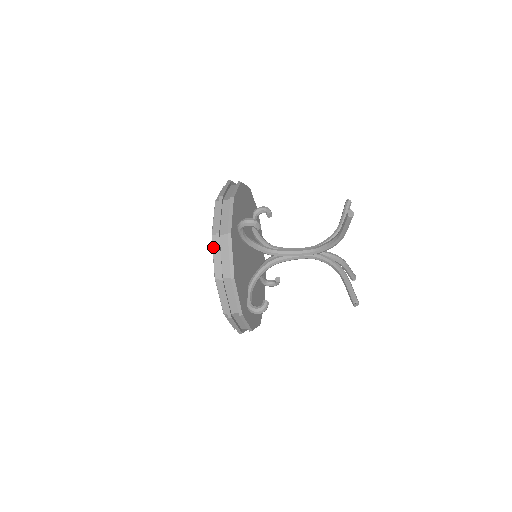
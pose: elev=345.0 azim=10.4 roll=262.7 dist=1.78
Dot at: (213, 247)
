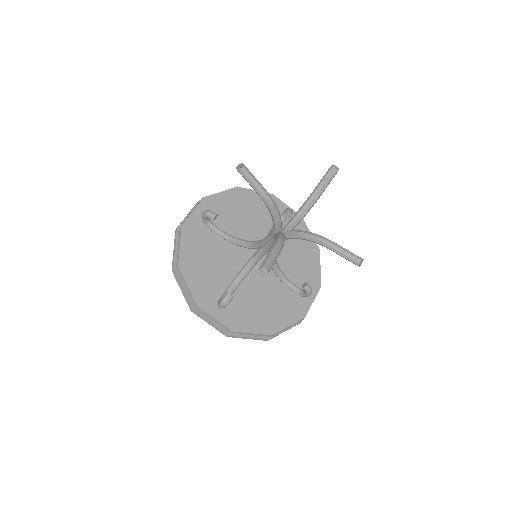
Dot at: occluded
